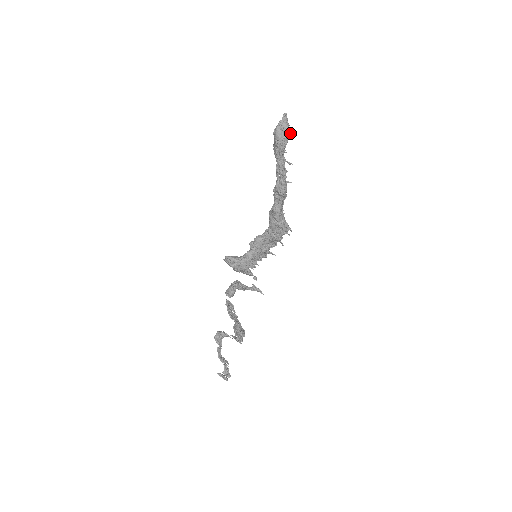
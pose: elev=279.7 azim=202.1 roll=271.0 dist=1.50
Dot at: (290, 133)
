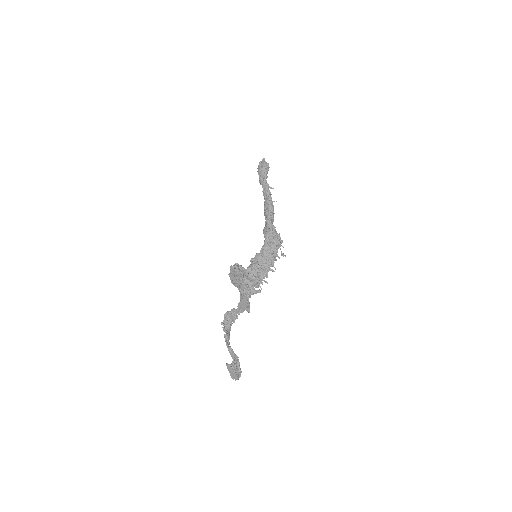
Dot at: (268, 166)
